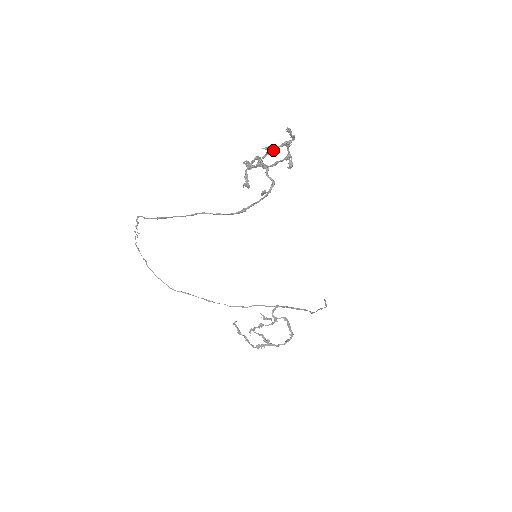
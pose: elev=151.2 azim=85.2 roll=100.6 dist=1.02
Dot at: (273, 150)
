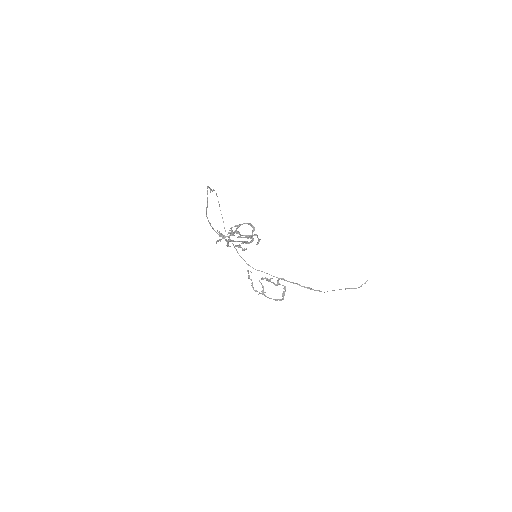
Dot at: (239, 234)
